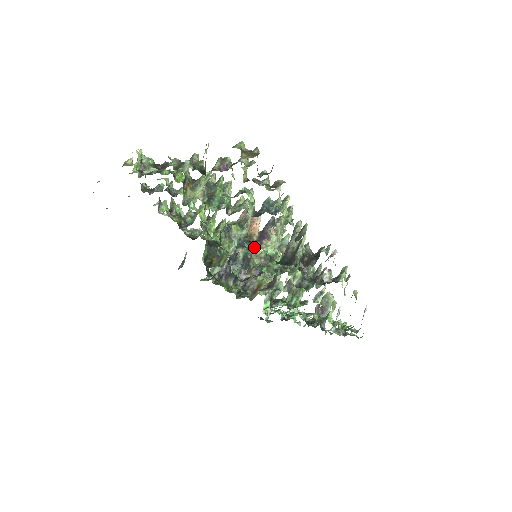
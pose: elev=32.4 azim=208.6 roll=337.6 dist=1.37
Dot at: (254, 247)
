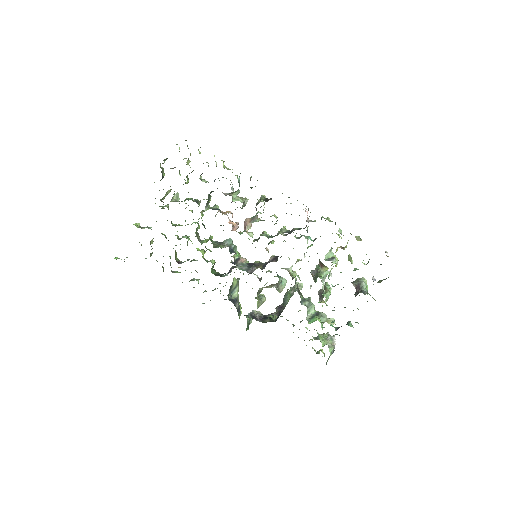
Dot at: occluded
